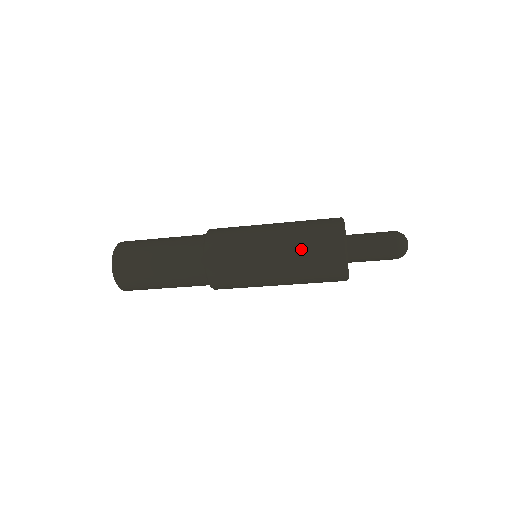
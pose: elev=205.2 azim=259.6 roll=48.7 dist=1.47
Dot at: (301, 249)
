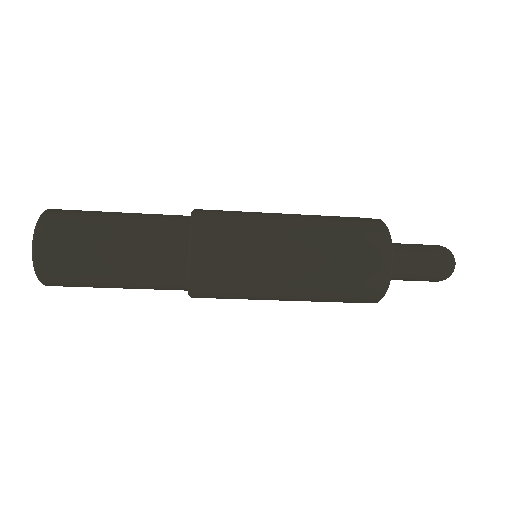
Dot at: (333, 244)
